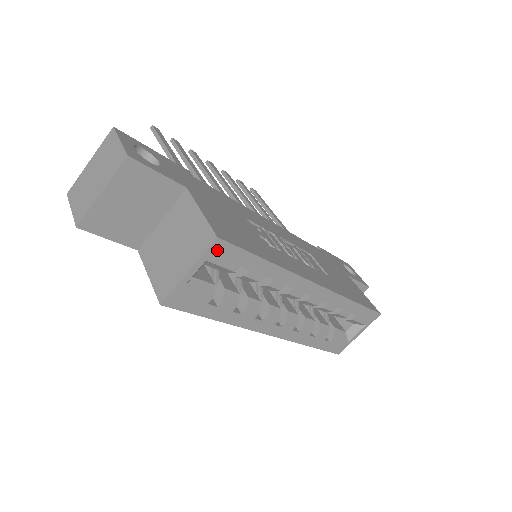
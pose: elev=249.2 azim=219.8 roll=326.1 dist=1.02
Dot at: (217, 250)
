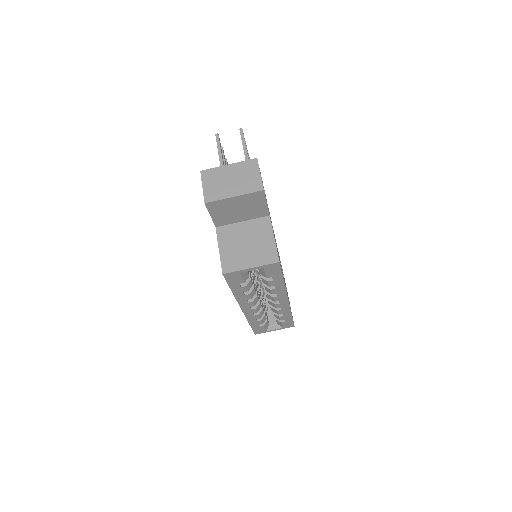
Dot at: (273, 266)
